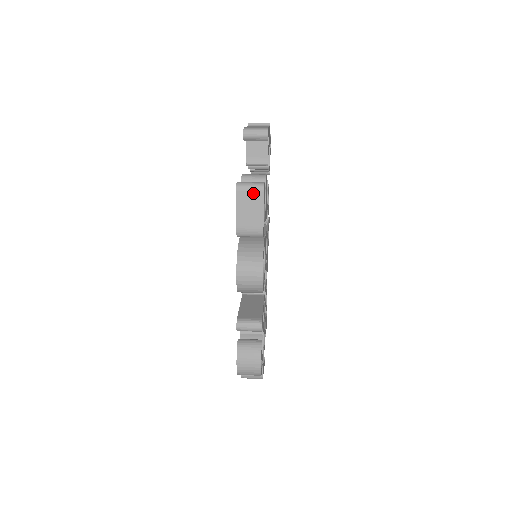
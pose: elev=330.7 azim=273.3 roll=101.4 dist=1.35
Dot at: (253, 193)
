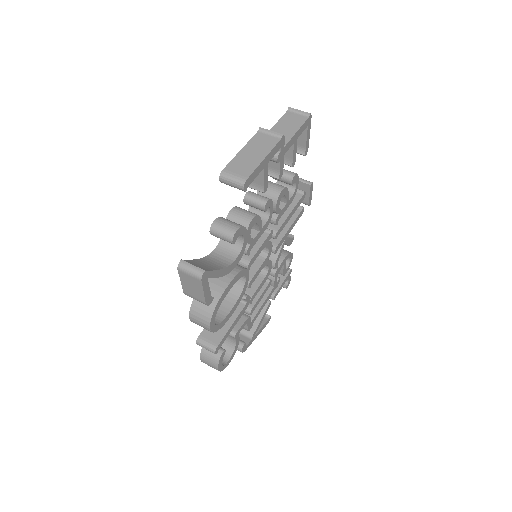
Dot at: (192, 278)
